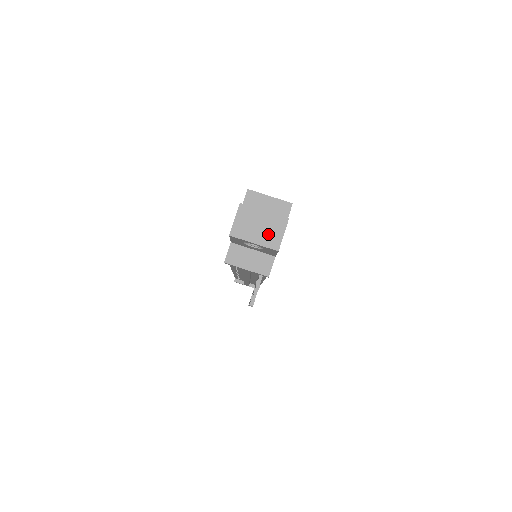
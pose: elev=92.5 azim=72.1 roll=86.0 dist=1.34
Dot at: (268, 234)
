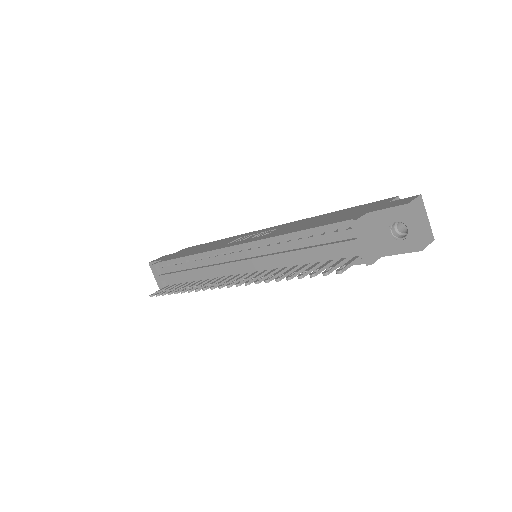
Dot at: (423, 233)
